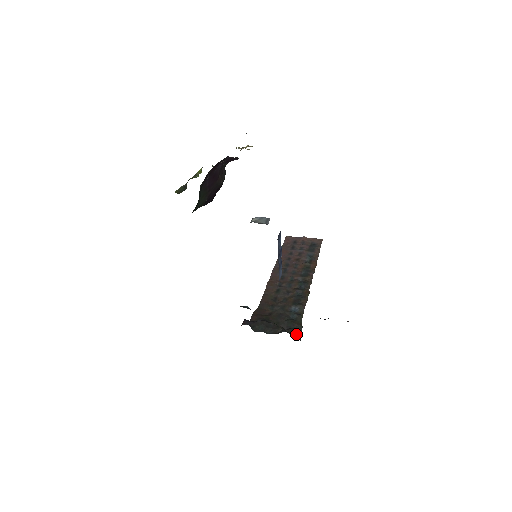
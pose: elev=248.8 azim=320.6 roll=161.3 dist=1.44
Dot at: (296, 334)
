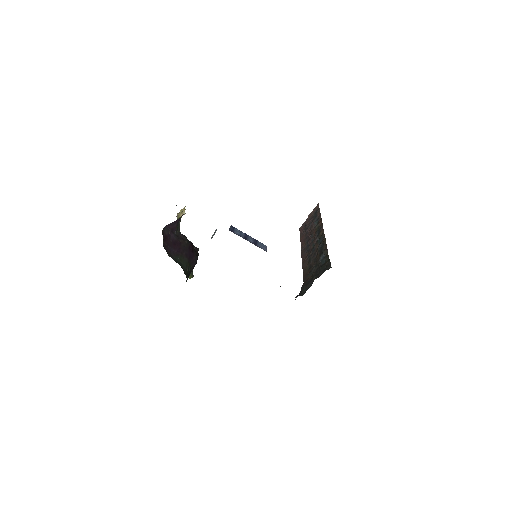
Dot at: (327, 268)
